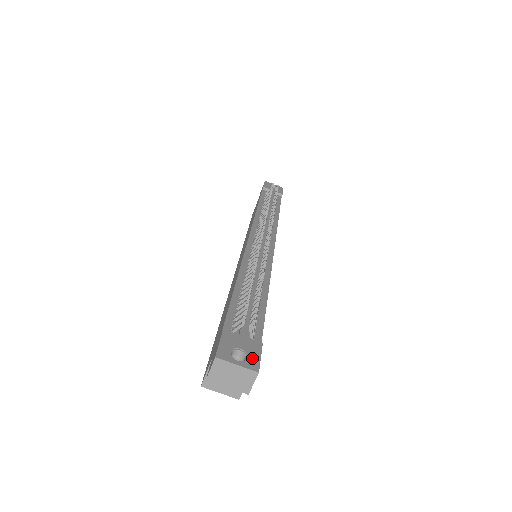
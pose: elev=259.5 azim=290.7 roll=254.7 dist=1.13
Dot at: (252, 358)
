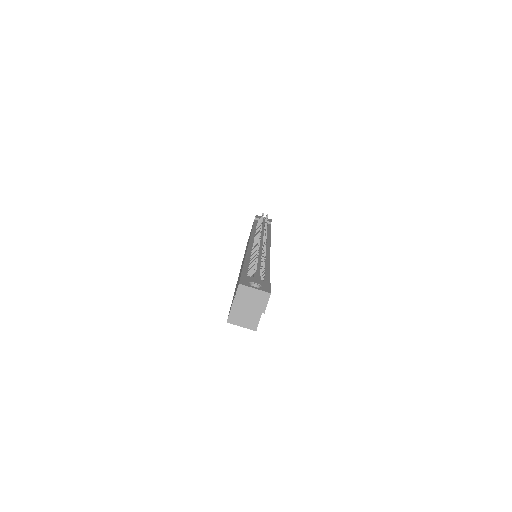
Dot at: (265, 287)
